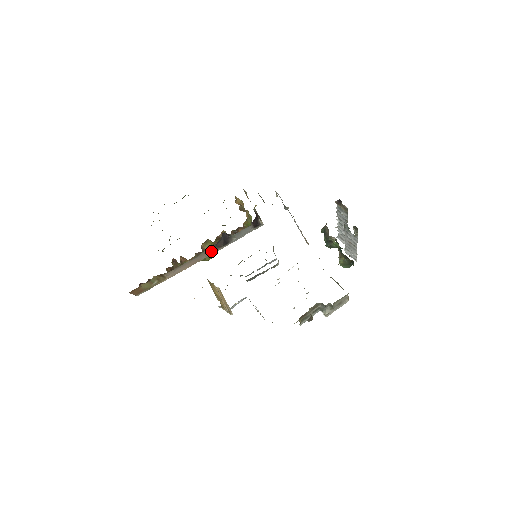
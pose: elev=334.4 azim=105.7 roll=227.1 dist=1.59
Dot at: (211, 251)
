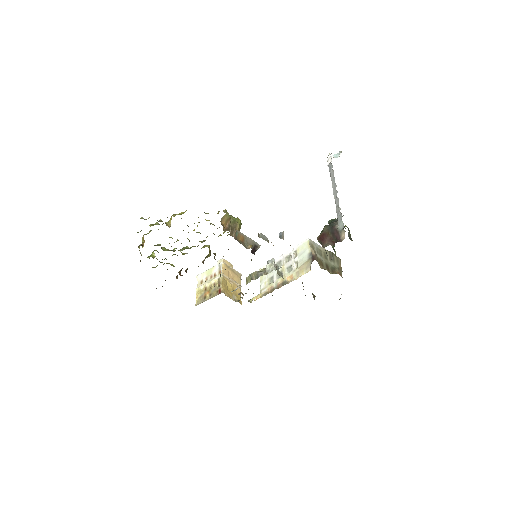
Dot at: occluded
